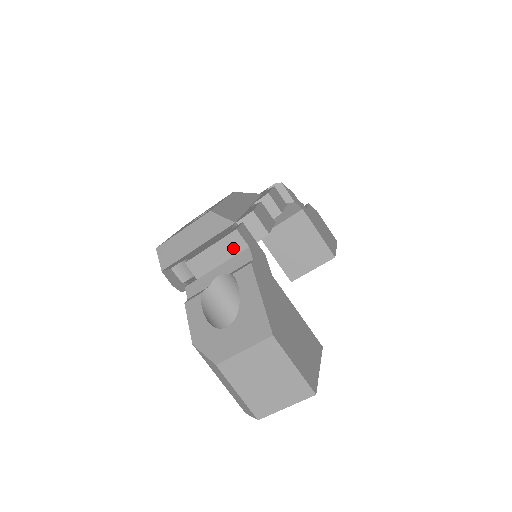
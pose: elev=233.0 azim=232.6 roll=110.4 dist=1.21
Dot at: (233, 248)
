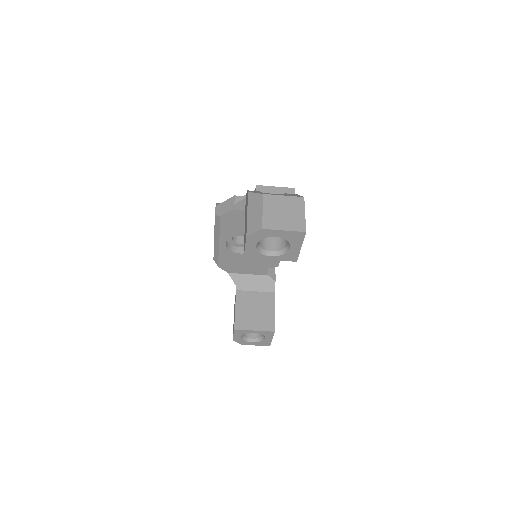
Dot at: (287, 193)
